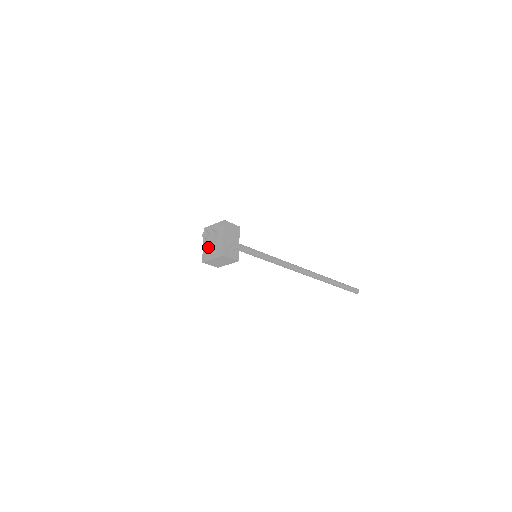
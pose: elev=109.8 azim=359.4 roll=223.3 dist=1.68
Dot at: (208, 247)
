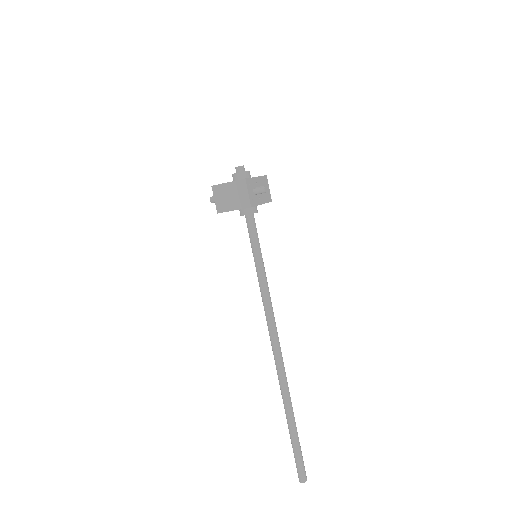
Dot at: occluded
